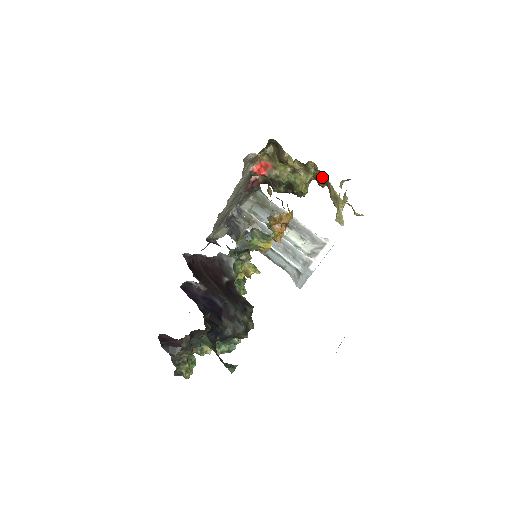
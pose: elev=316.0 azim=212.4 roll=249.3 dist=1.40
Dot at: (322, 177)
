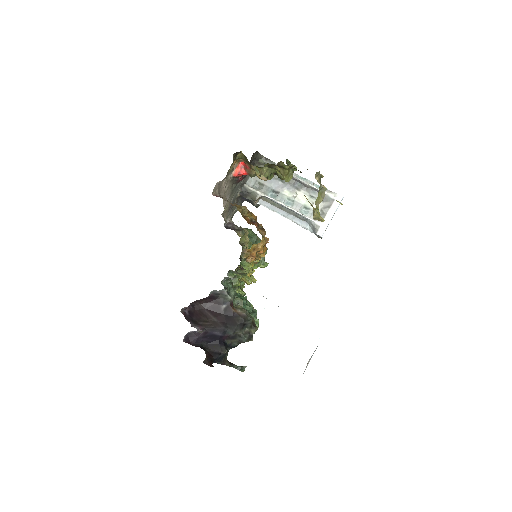
Dot at: occluded
